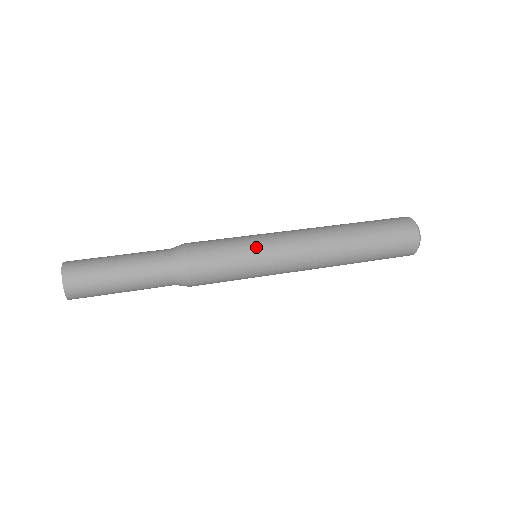
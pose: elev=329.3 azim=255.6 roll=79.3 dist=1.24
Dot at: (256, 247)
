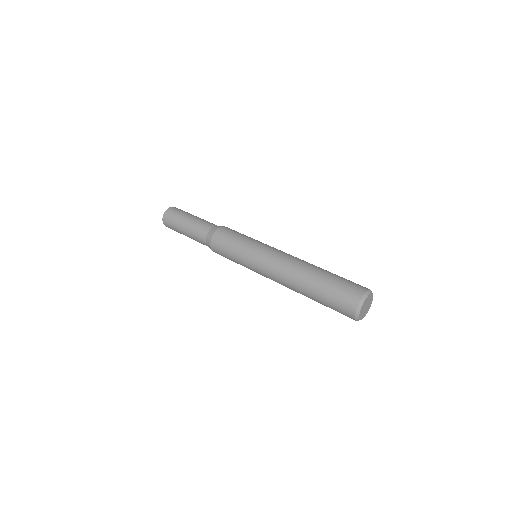
Dot at: (256, 242)
